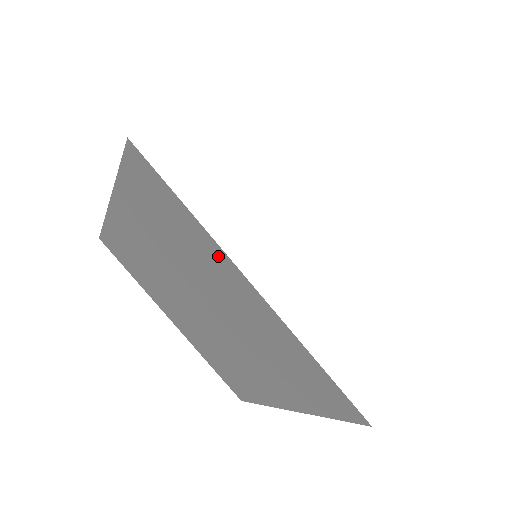
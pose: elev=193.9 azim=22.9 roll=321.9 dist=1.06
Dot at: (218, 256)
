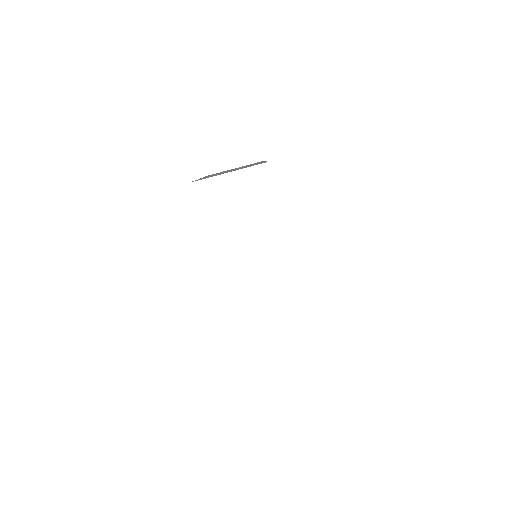
Dot at: occluded
